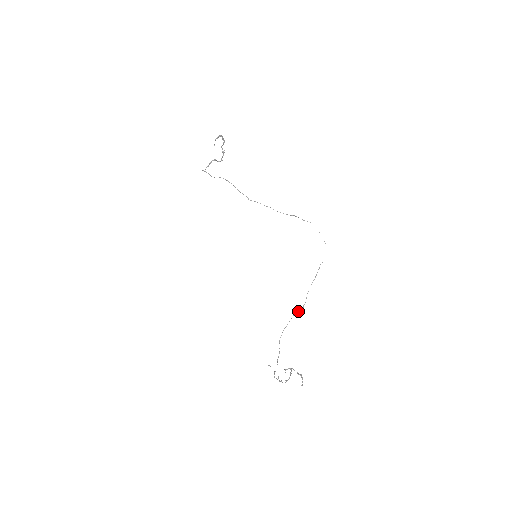
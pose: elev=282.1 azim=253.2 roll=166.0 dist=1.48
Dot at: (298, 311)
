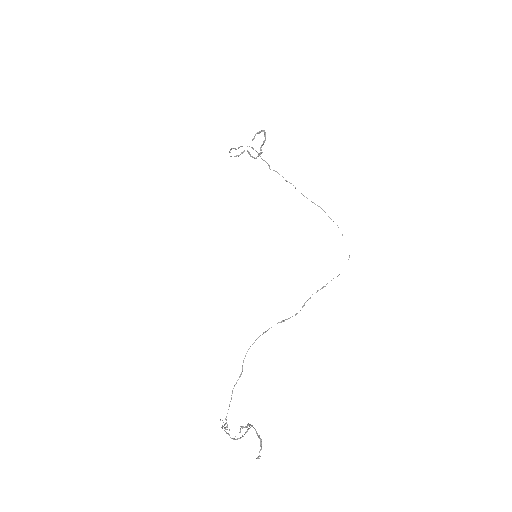
Dot at: (286, 319)
